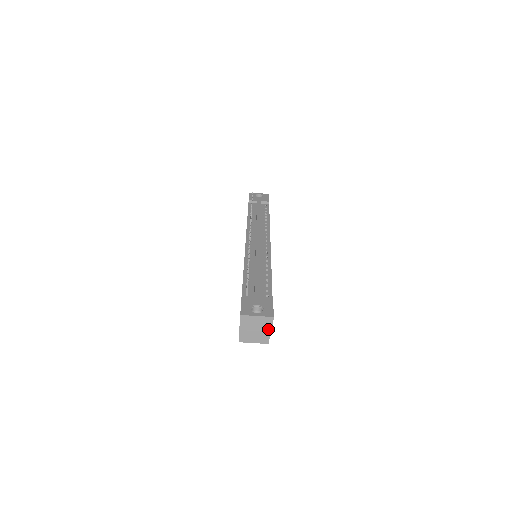
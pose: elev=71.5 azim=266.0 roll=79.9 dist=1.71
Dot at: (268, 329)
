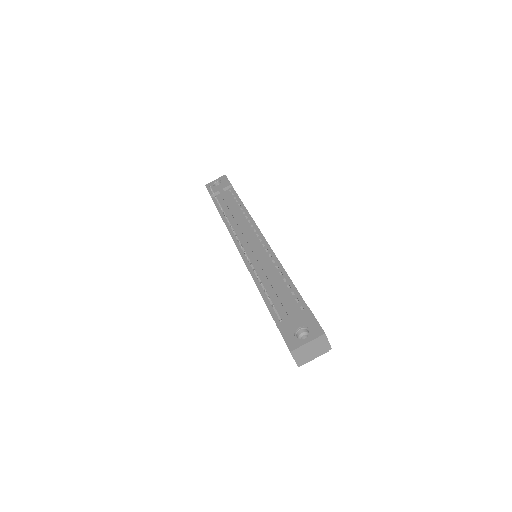
Dot at: (325, 346)
